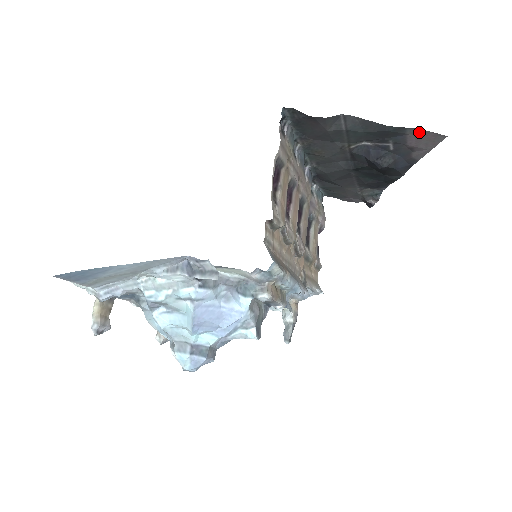
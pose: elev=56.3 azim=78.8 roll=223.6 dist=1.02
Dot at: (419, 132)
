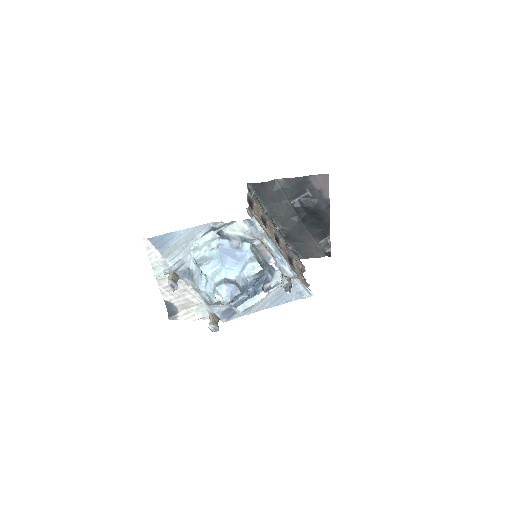
Dot at: (315, 177)
